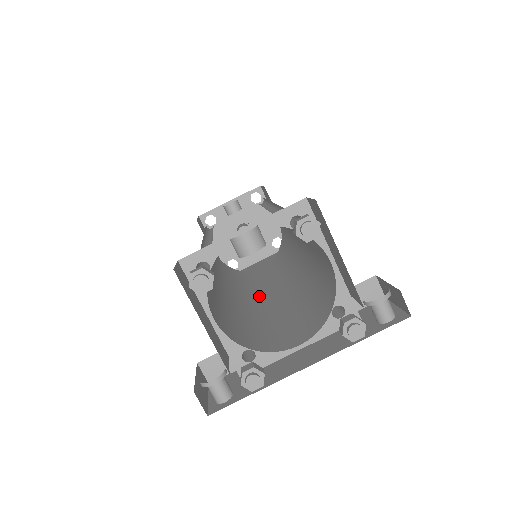
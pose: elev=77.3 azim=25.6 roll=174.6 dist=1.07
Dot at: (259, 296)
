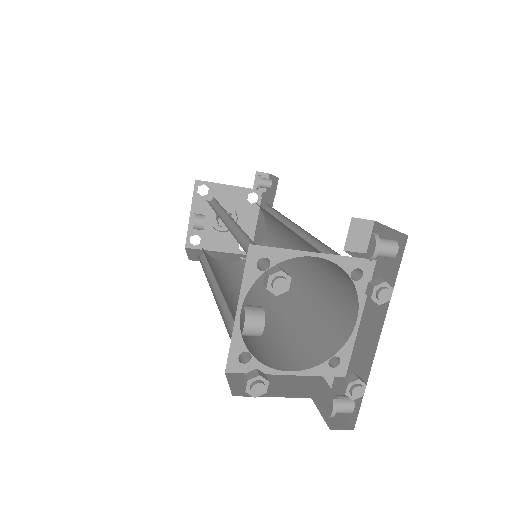
Dot at: (289, 275)
